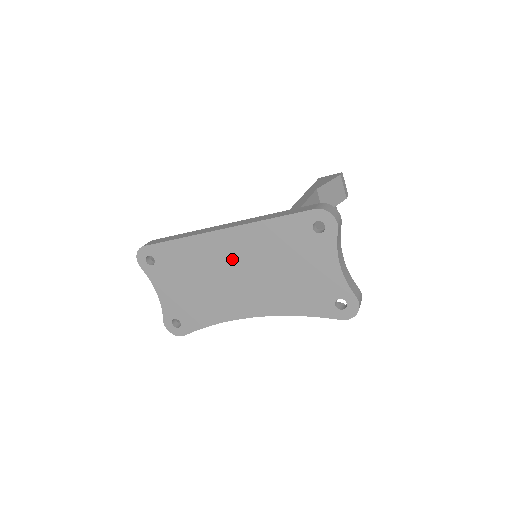
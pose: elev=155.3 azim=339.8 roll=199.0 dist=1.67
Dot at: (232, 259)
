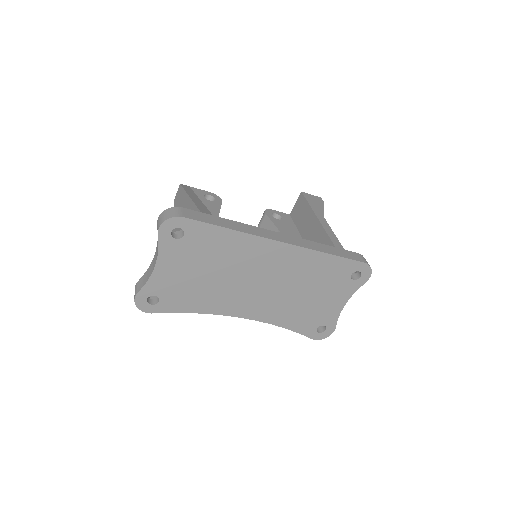
Dot at: (269, 269)
